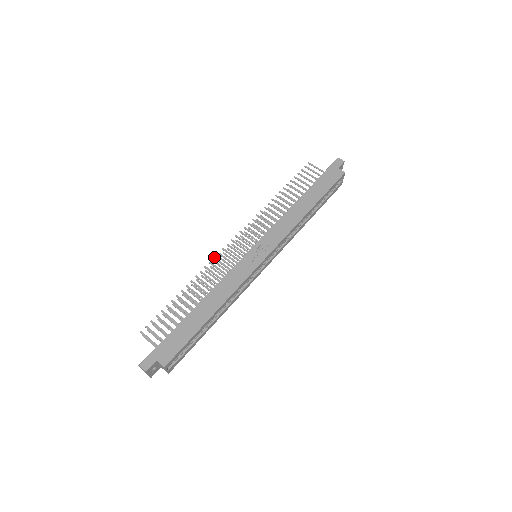
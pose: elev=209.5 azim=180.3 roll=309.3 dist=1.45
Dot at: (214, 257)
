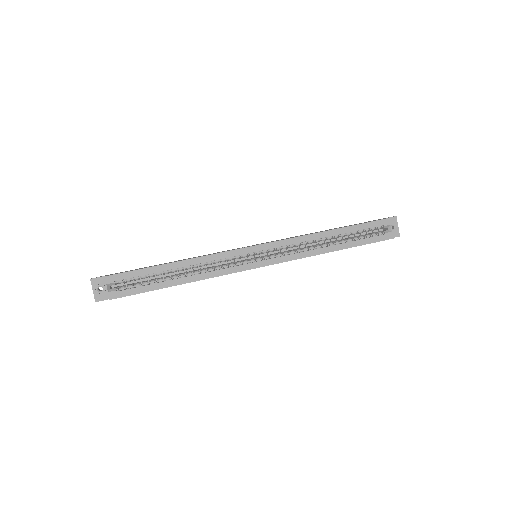
Dot at: occluded
